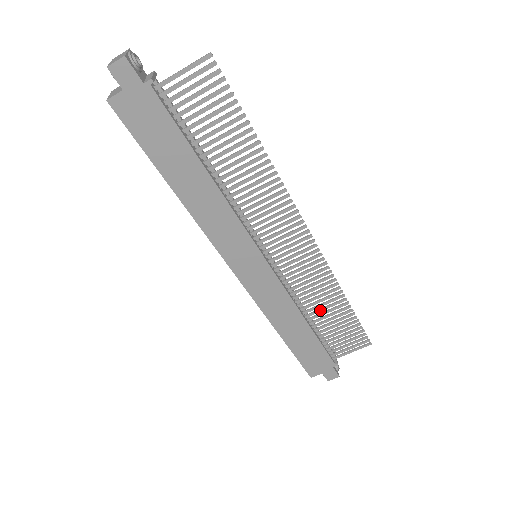
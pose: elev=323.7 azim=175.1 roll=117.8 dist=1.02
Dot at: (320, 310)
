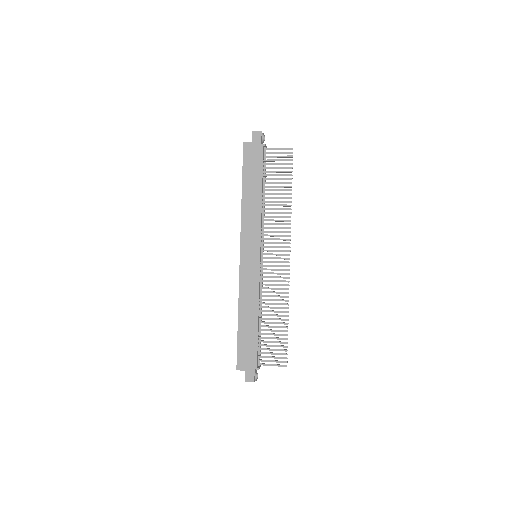
Dot at: (270, 315)
